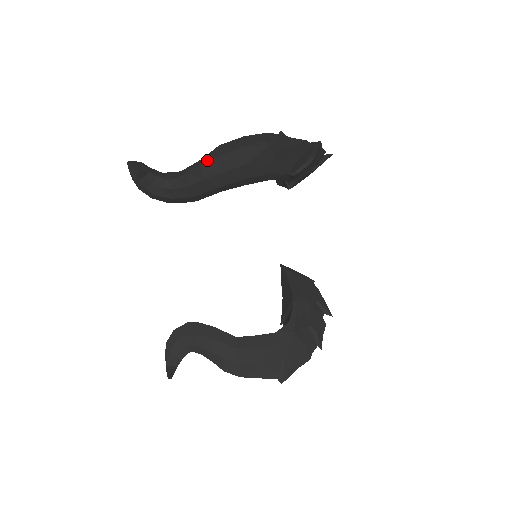
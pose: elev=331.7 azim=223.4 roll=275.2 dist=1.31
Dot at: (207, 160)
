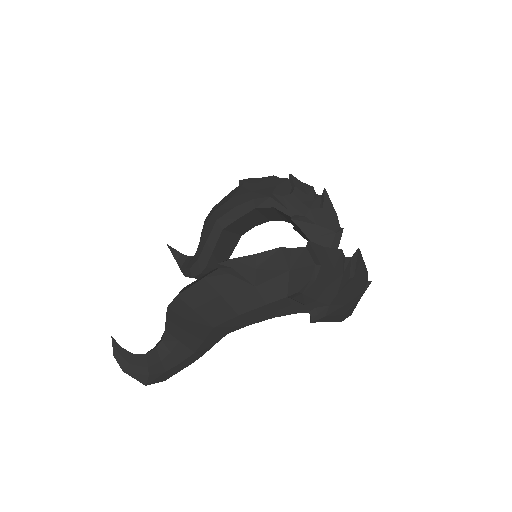
Dot at: occluded
